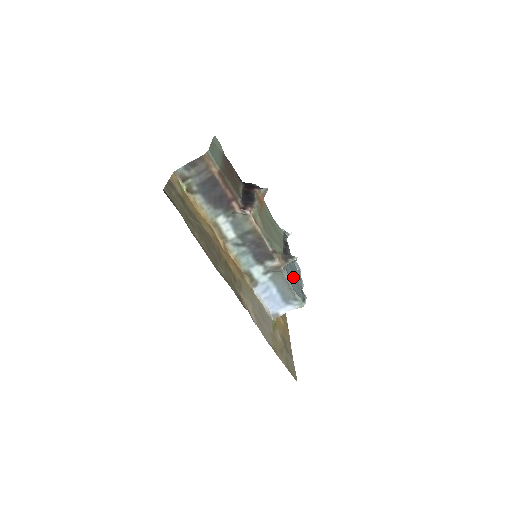
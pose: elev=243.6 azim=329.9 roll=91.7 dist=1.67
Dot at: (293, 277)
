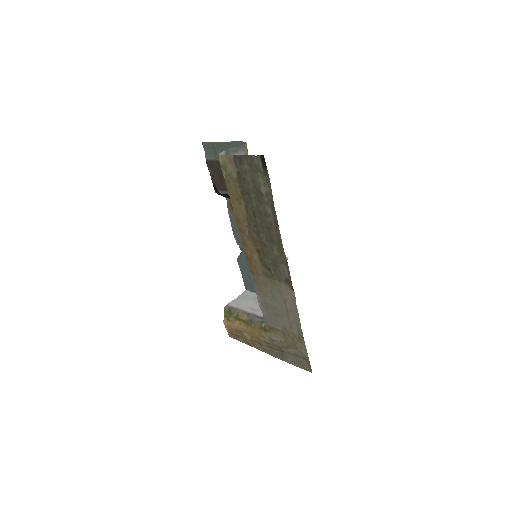
Dot at: occluded
